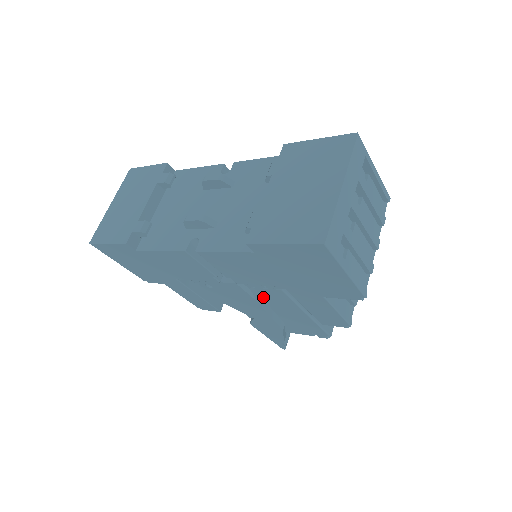
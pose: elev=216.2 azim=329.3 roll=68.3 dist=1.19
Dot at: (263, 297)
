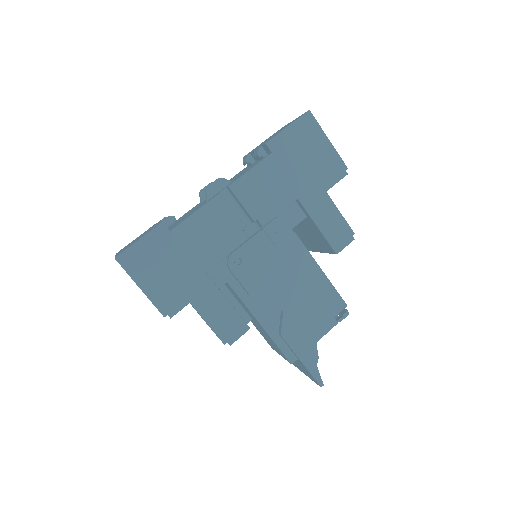
Dot at: occluded
